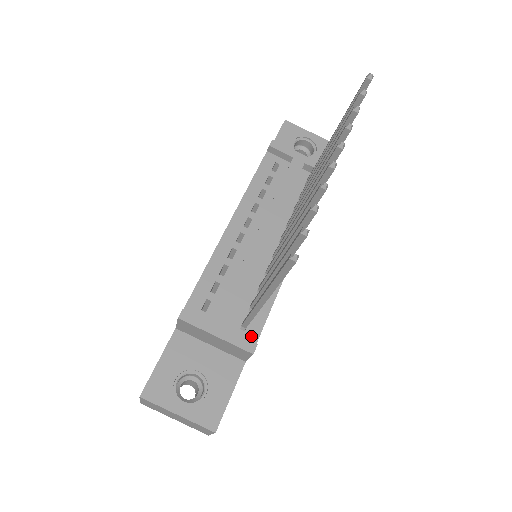
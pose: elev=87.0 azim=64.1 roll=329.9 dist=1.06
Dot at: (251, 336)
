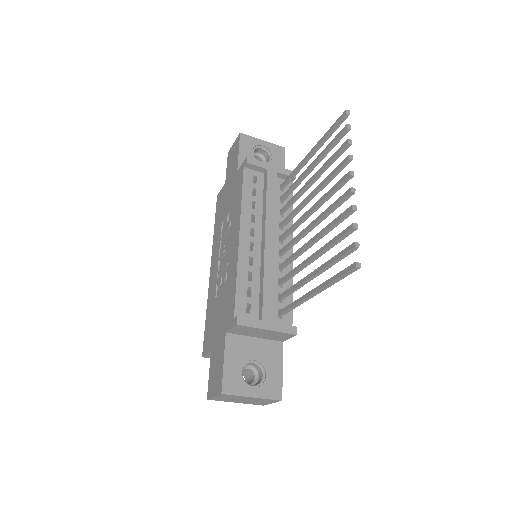
Dot at: (287, 322)
